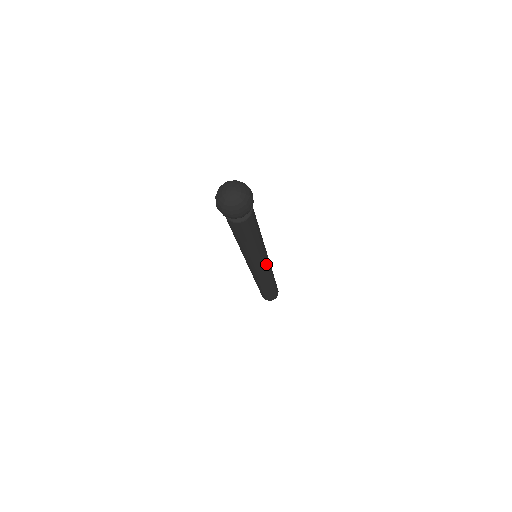
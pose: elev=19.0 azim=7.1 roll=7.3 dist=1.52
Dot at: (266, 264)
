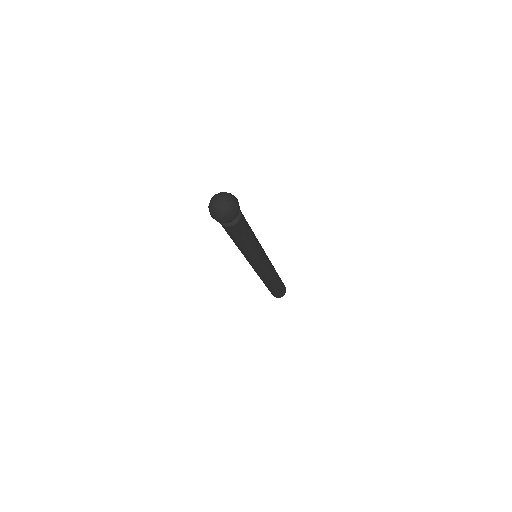
Dot at: (259, 267)
